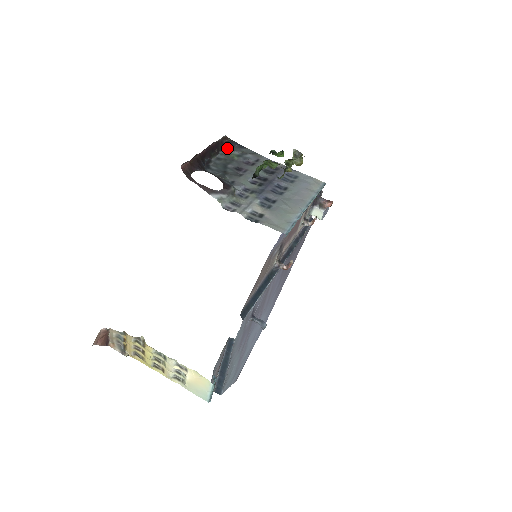
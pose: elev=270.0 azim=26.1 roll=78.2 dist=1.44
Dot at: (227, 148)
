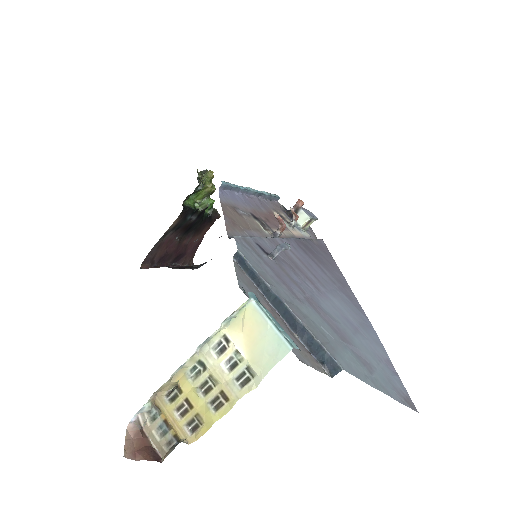
Dot at: occluded
